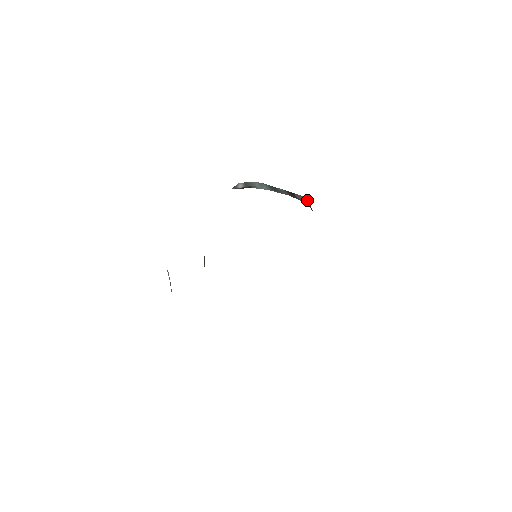
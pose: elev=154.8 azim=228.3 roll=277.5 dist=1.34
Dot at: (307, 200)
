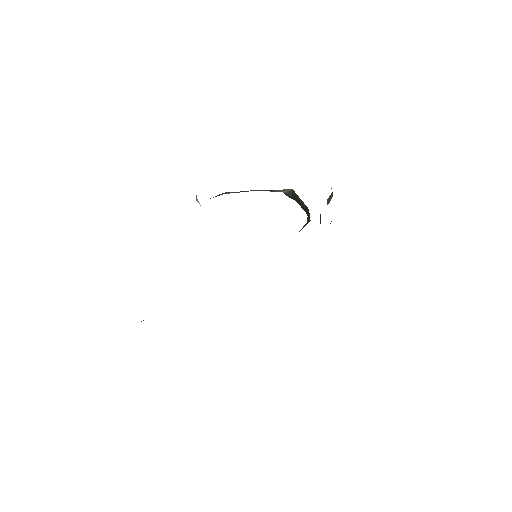
Dot at: (287, 190)
